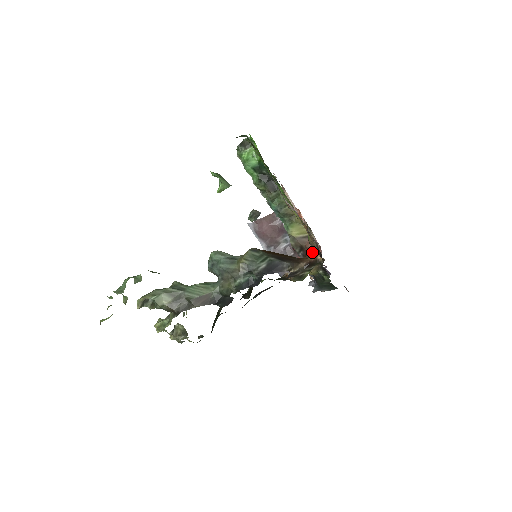
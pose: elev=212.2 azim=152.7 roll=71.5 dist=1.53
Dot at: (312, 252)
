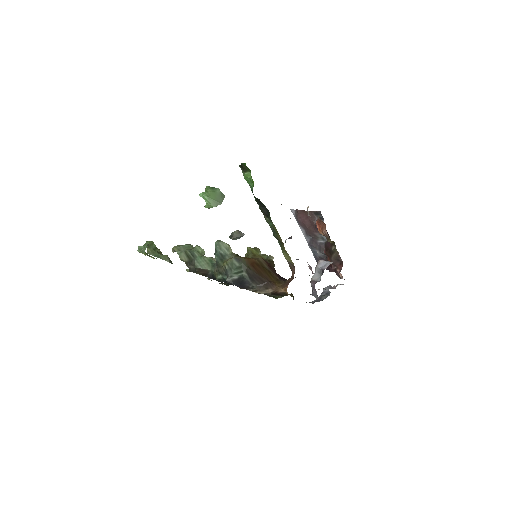
Dot at: (287, 283)
